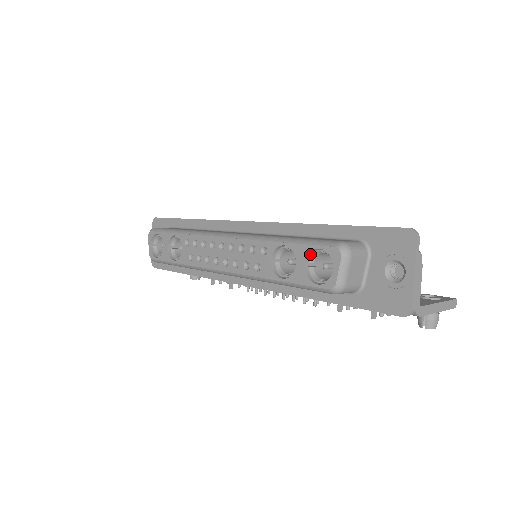
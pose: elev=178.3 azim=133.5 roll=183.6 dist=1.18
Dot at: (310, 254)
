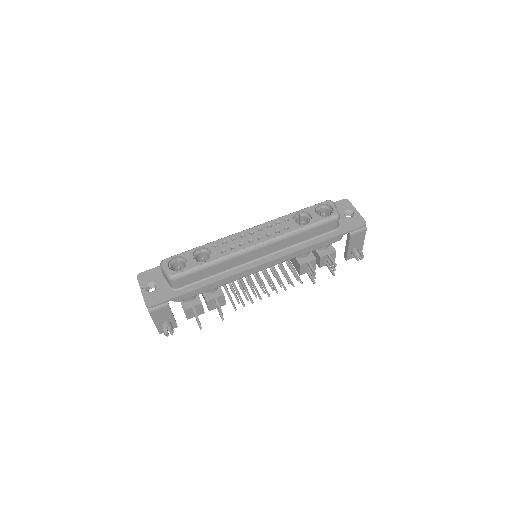
Dot at: (315, 210)
